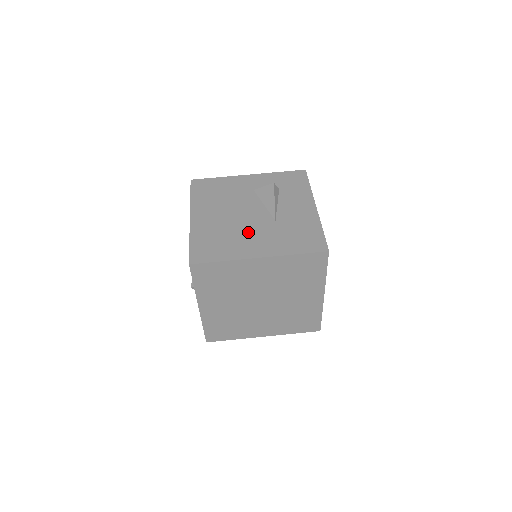
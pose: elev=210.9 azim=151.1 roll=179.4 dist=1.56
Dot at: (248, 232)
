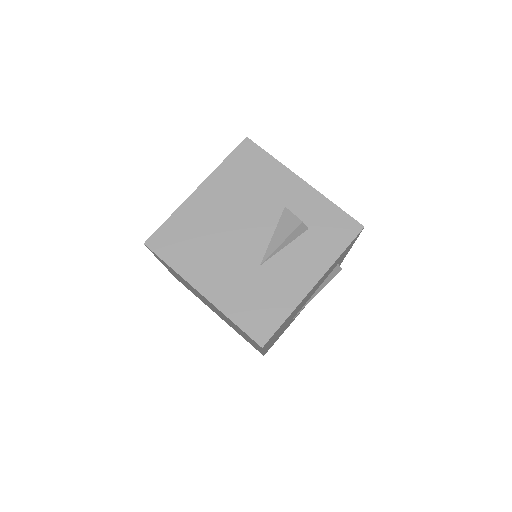
Dot at: (223, 255)
